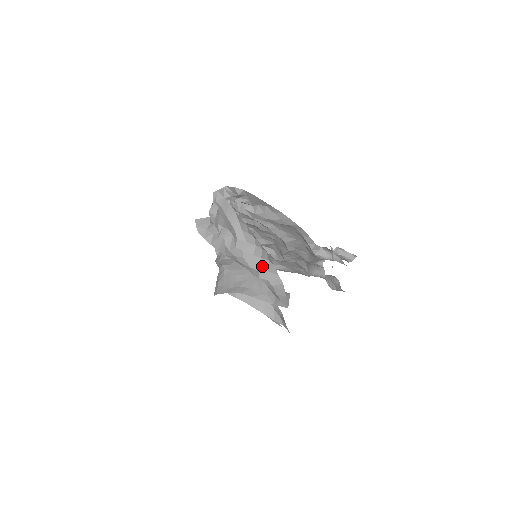
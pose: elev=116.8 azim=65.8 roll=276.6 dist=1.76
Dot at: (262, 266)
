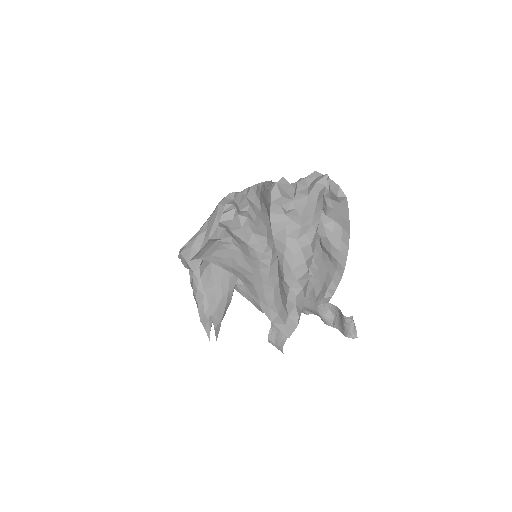
Dot at: (302, 278)
